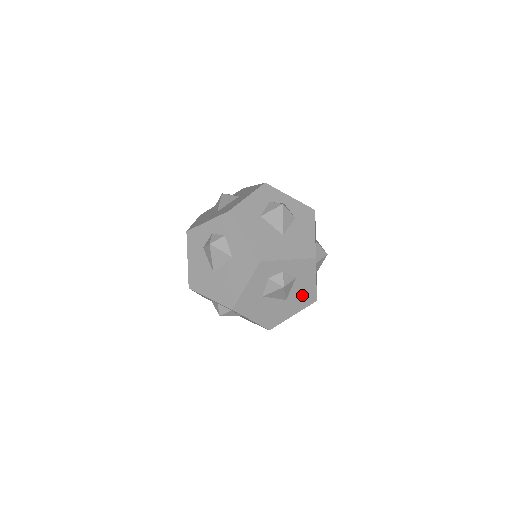
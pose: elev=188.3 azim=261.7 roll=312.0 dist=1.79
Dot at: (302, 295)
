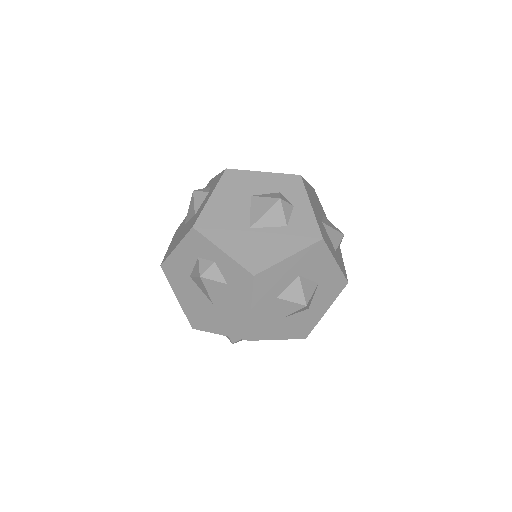
Dot at: occluded
